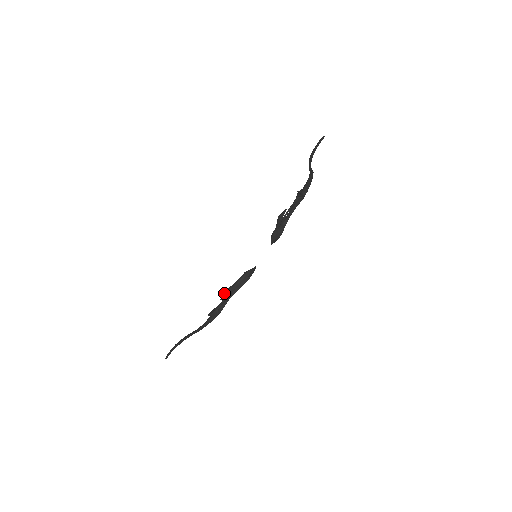
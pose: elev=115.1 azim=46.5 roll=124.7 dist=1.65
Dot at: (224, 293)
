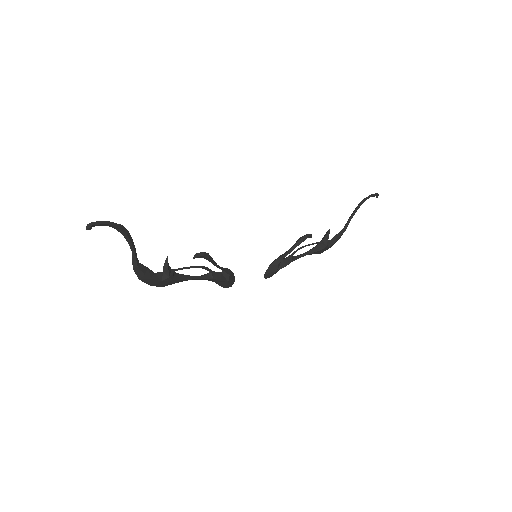
Dot at: occluded
